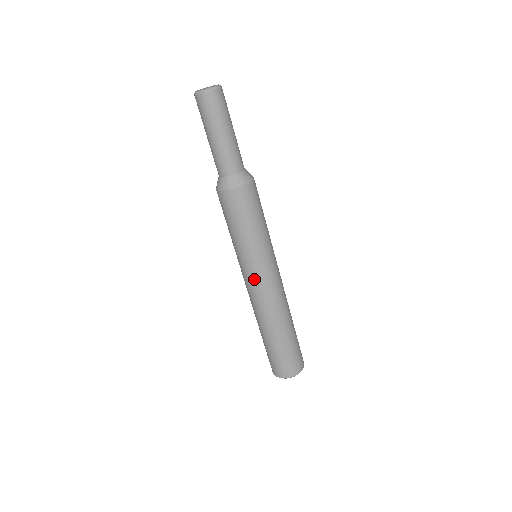
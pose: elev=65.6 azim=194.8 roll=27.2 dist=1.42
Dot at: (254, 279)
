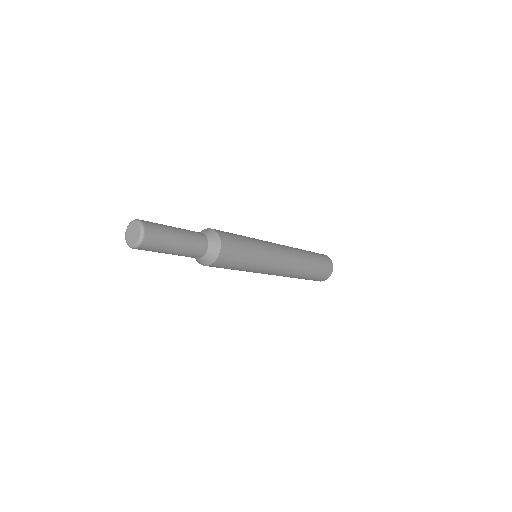
Dot at: (273, 270)
